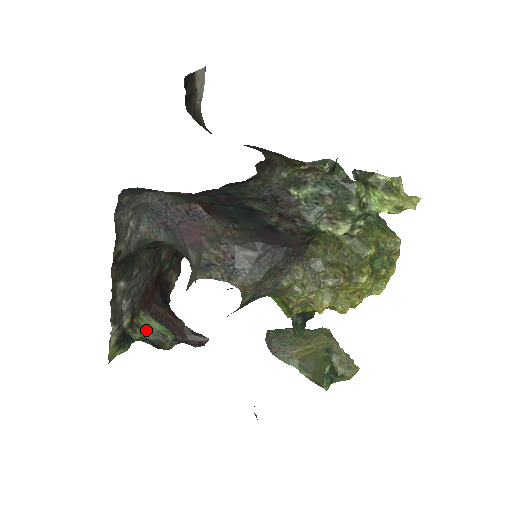
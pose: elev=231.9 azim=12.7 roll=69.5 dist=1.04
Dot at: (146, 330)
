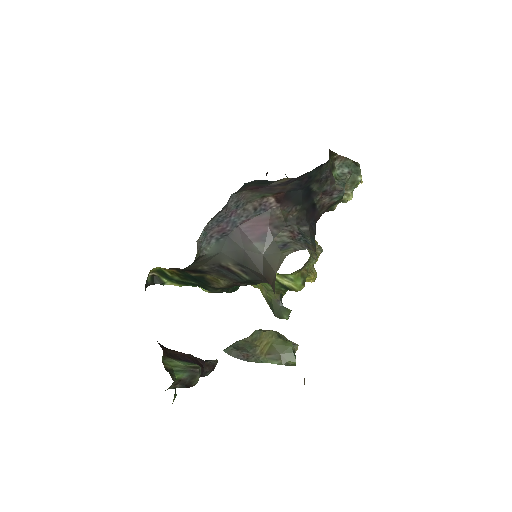
Dot at: (176, 371)
